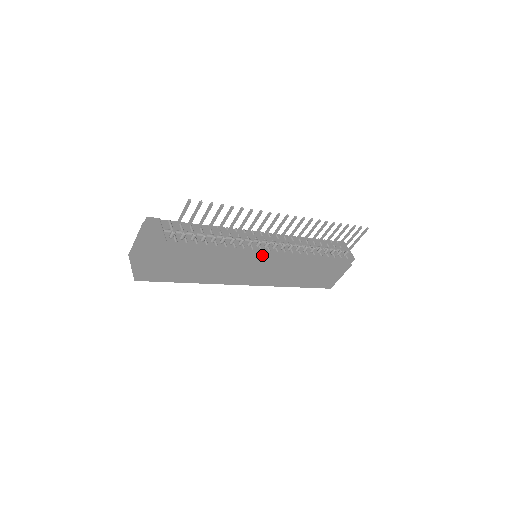
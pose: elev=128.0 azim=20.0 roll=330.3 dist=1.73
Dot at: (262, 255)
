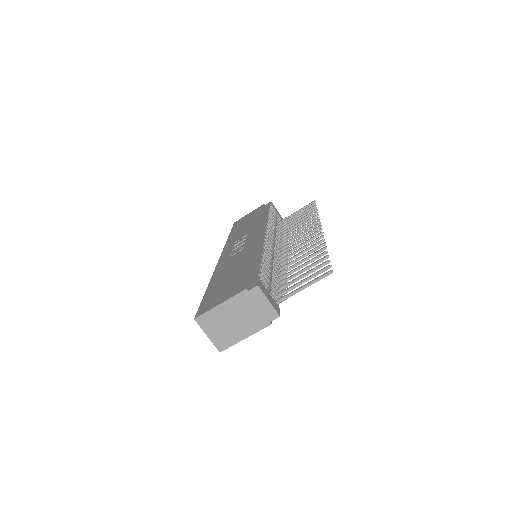
Dot at: occluded
